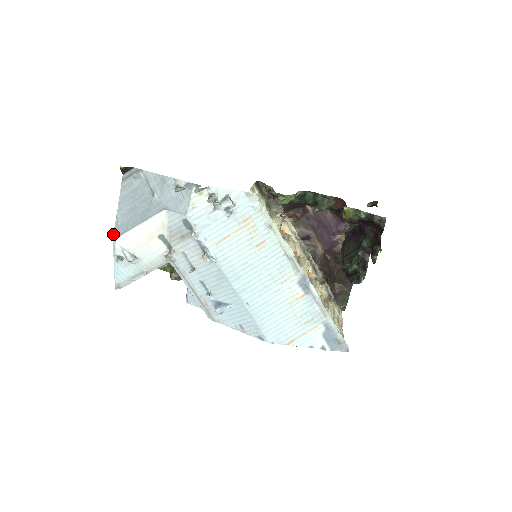
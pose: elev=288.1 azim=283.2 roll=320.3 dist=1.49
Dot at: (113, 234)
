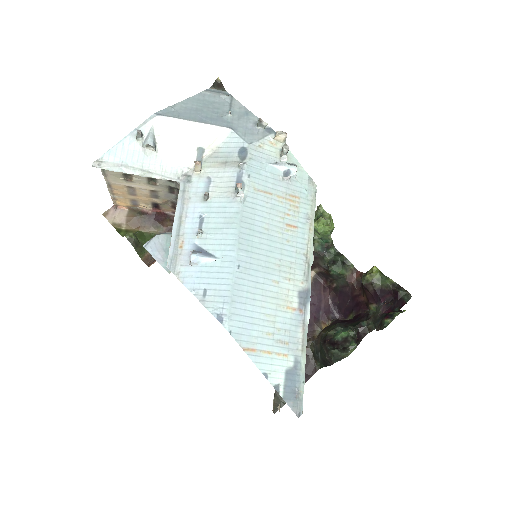
Dot at: (158, 111)
